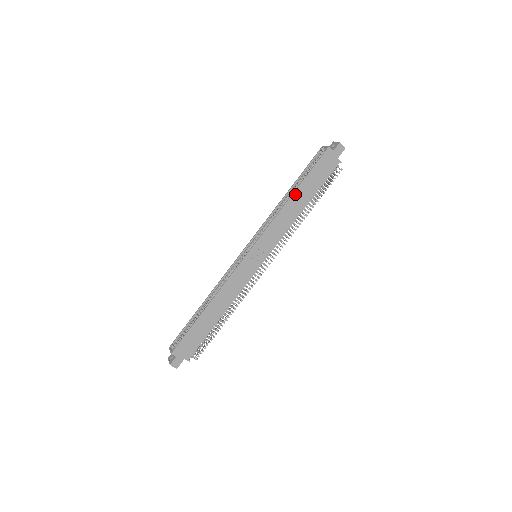
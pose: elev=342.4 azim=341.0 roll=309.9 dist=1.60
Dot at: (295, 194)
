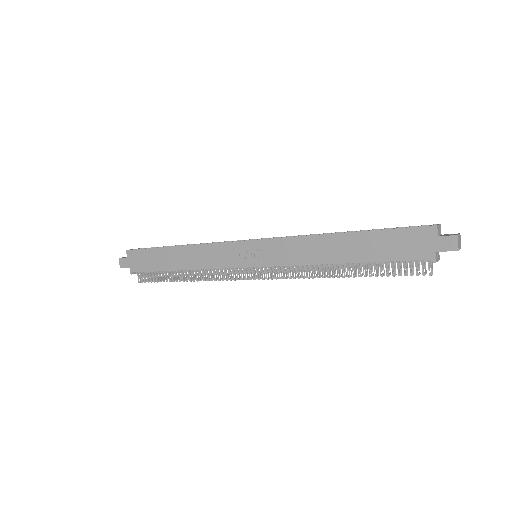
Dot at: (344, 236)
